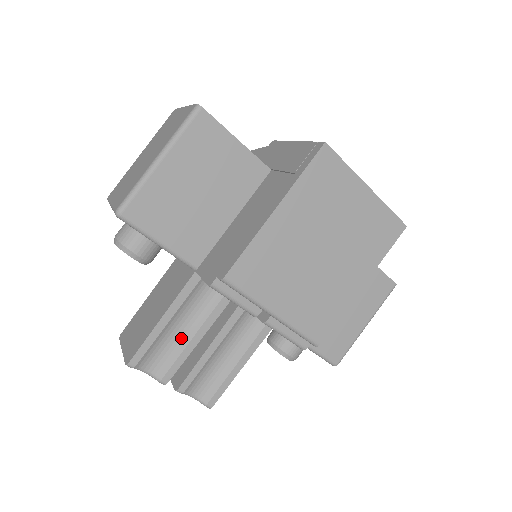
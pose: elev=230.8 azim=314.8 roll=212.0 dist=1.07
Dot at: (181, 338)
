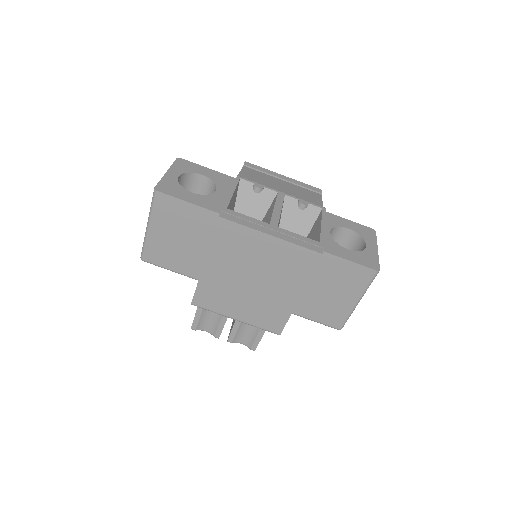
Dot at: (217, 314)
